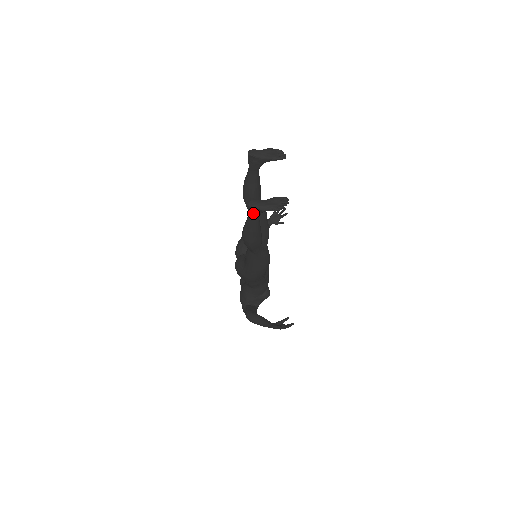
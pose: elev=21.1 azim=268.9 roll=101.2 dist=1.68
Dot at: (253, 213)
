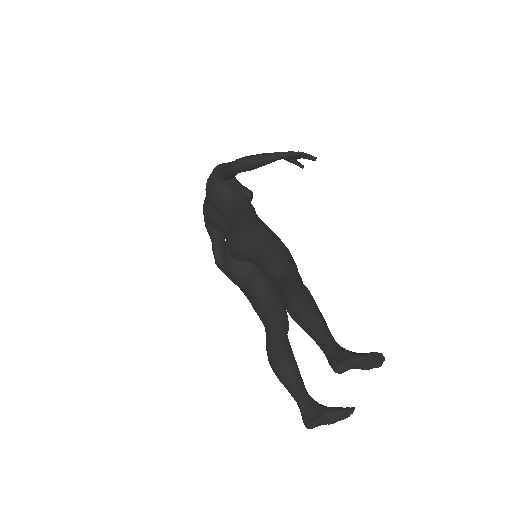
Dot at: occluded
